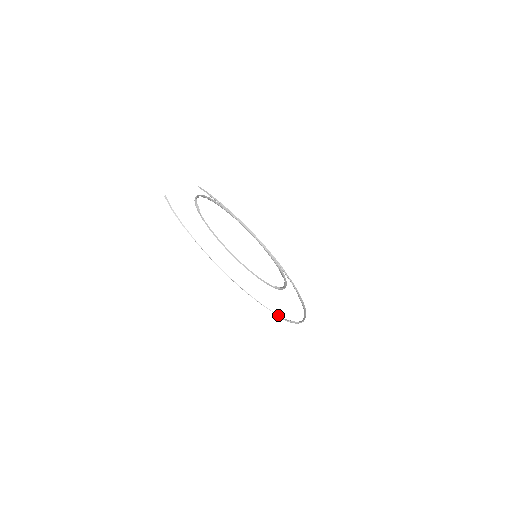
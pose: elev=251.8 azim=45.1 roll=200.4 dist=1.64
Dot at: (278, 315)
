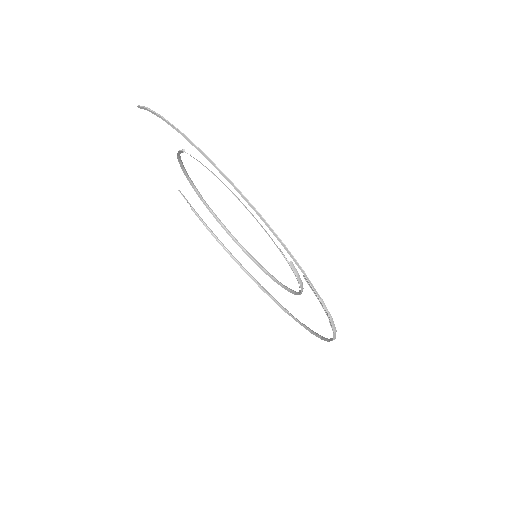
Dot at: (305, 274)
